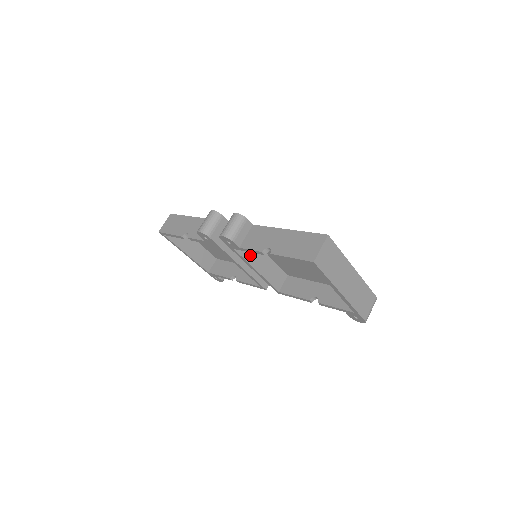
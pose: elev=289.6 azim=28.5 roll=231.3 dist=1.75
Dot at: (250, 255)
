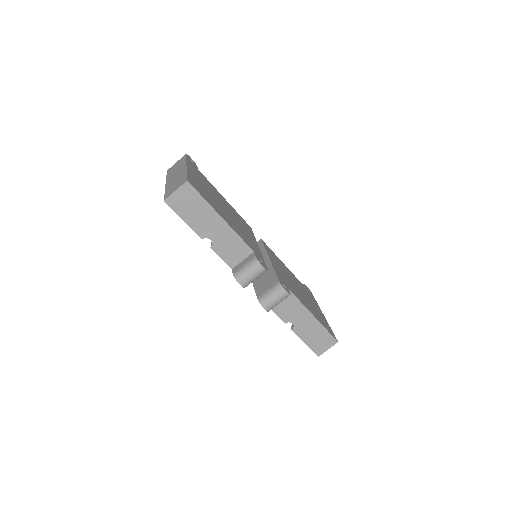
Dot at: occluded
